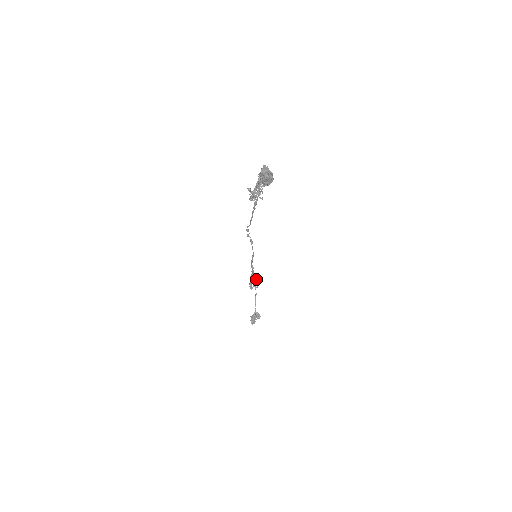
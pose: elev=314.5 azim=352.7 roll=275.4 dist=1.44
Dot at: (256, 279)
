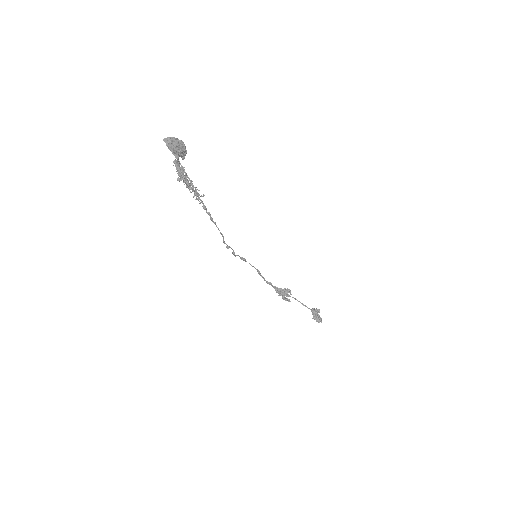
Dot at: (282, 289)
